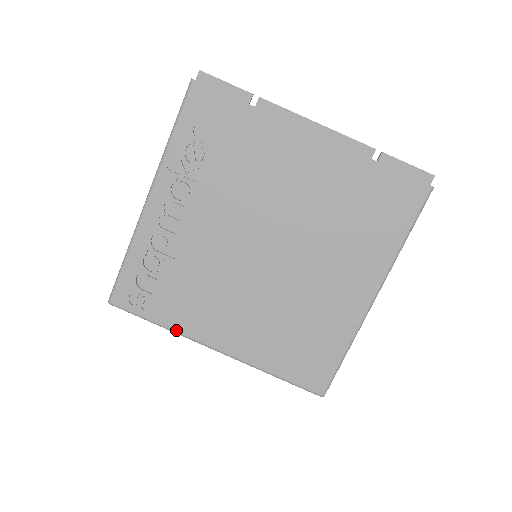
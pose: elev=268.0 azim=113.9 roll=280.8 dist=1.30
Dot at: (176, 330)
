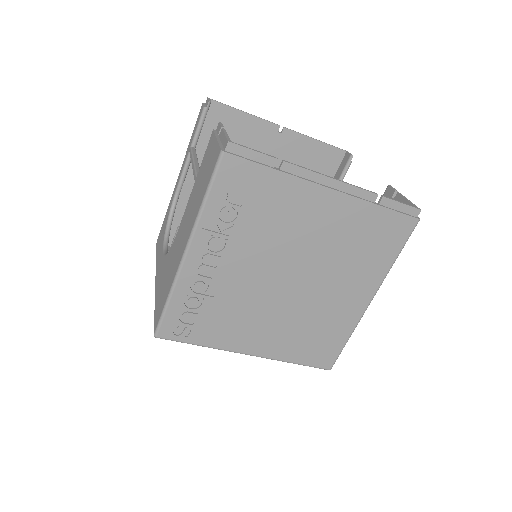
Dot at: (215, 347)
